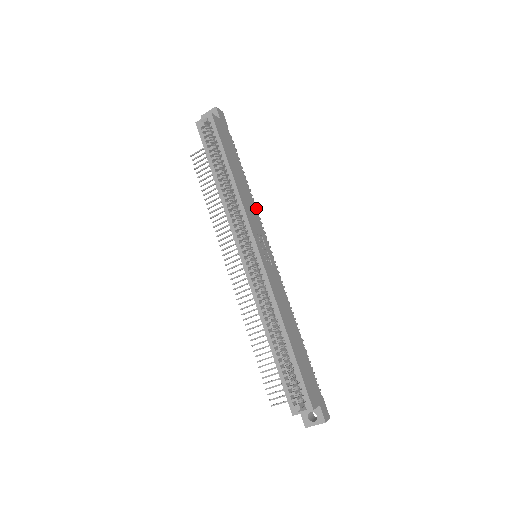
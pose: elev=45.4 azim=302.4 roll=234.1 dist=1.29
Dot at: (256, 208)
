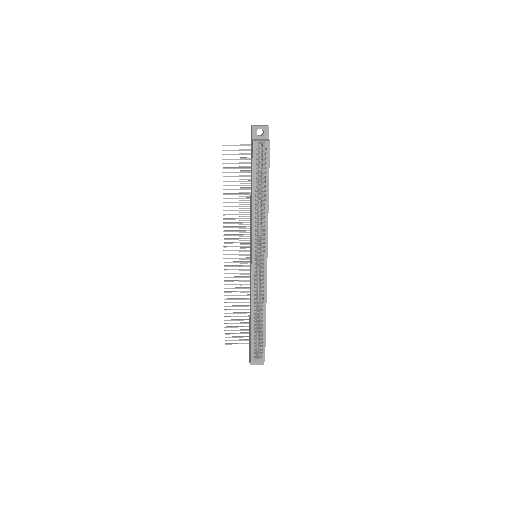
Dot at: occluded
